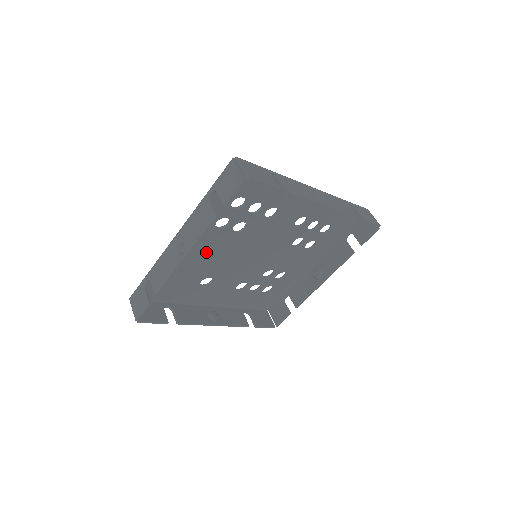
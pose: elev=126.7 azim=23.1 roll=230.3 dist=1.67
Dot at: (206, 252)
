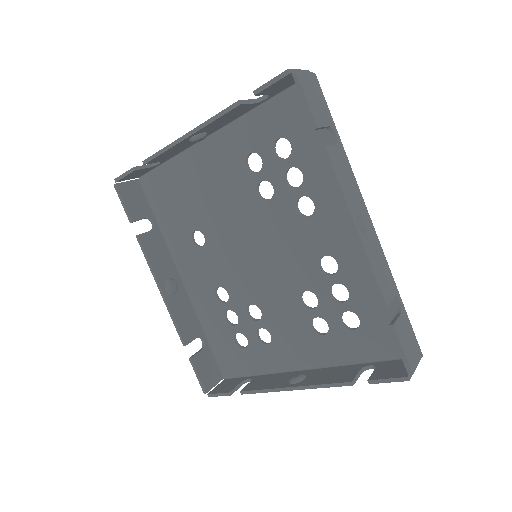
Dot at: (220, 190)
